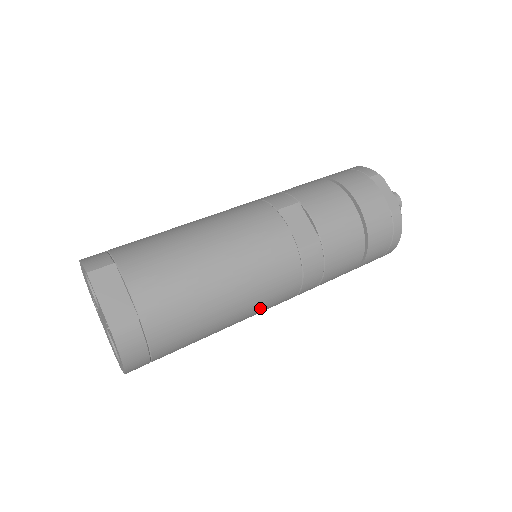
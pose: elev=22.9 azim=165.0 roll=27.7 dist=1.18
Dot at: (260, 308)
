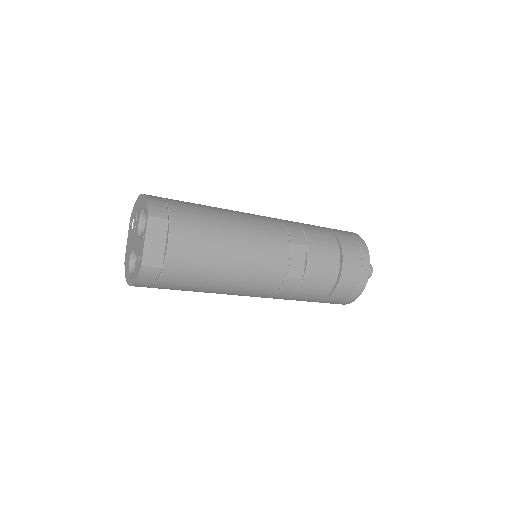
Dot at: (237, 294)
